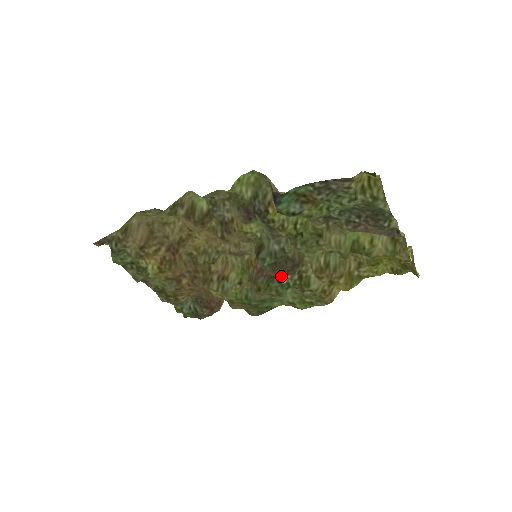
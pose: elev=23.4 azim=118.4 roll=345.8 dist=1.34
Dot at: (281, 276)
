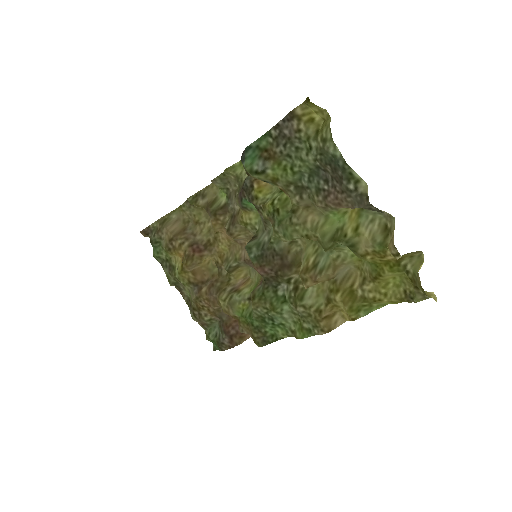
Dot at: (276, 283)
